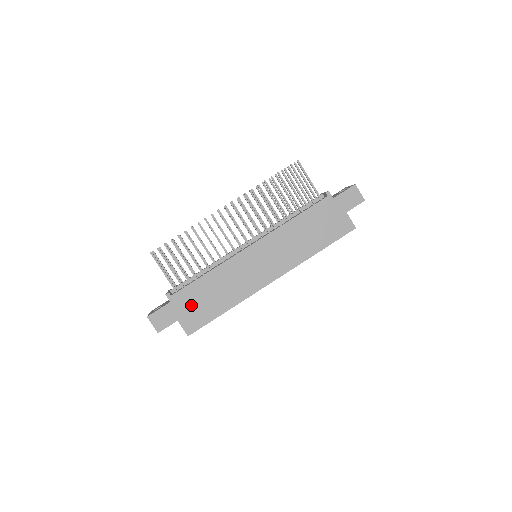
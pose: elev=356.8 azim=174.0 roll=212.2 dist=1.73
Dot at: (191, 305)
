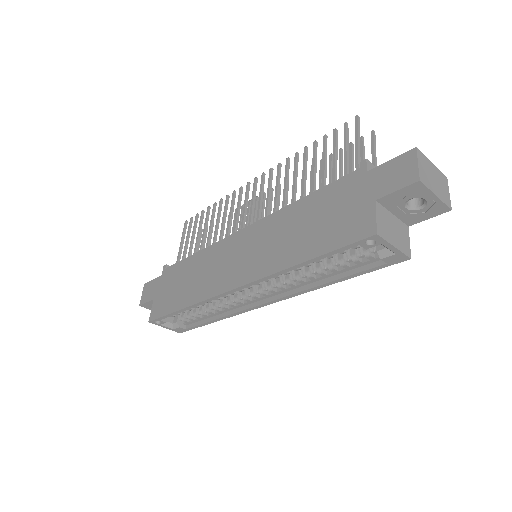
Dot at: (169, 286)
